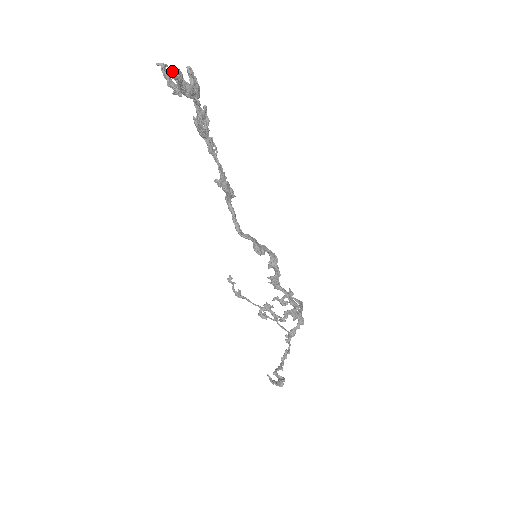
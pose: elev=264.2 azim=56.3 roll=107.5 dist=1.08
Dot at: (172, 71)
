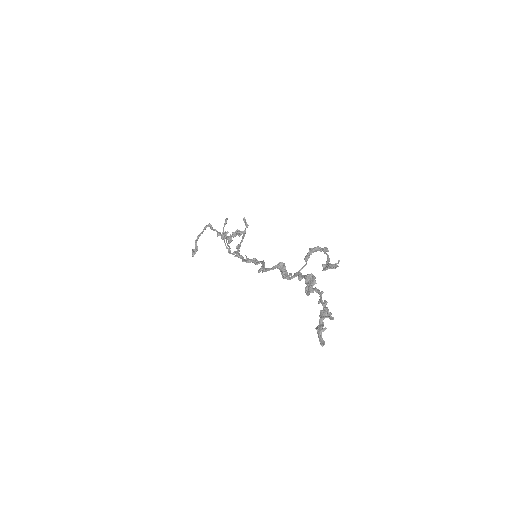
Dot at: (322, 345)
